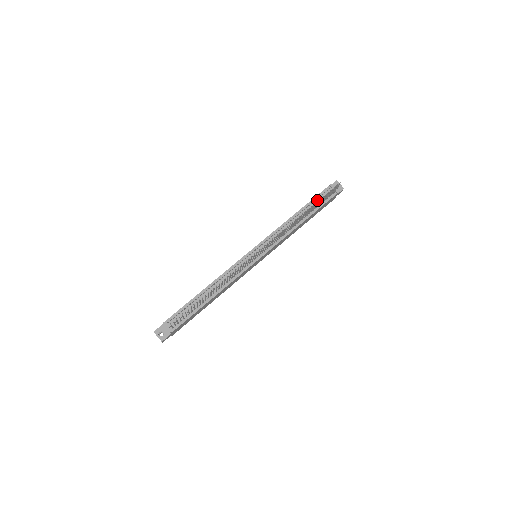
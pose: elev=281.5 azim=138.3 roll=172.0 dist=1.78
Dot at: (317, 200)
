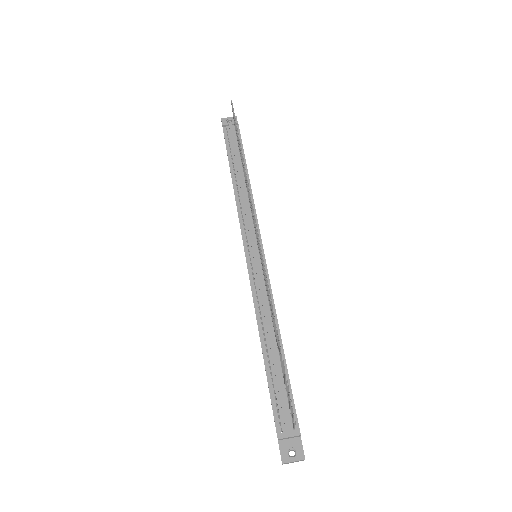
Dot at: (231, 148)
